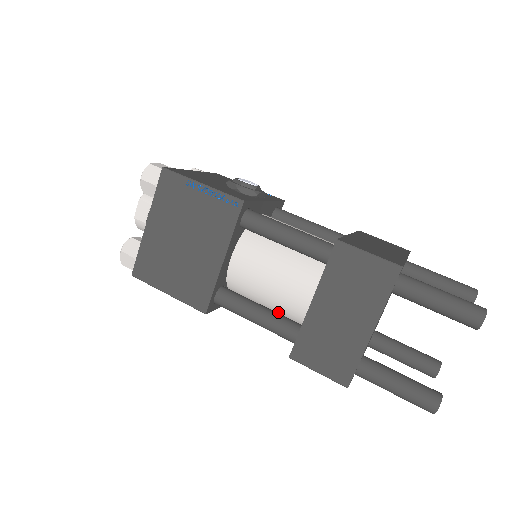
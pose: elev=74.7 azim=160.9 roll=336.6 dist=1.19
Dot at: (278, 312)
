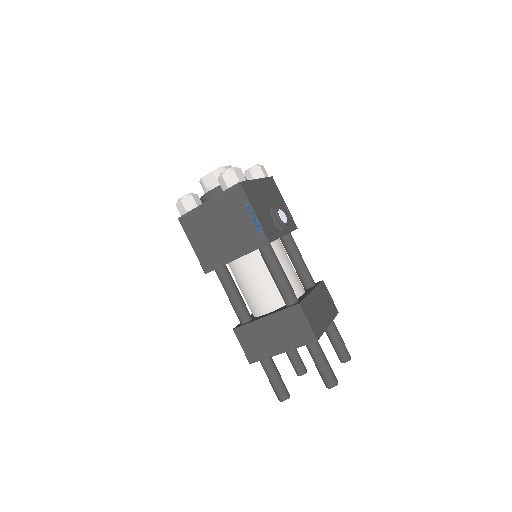
Dot at: (245, 298)
